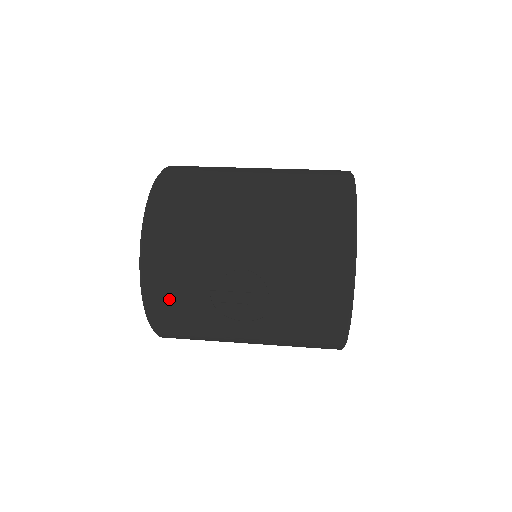
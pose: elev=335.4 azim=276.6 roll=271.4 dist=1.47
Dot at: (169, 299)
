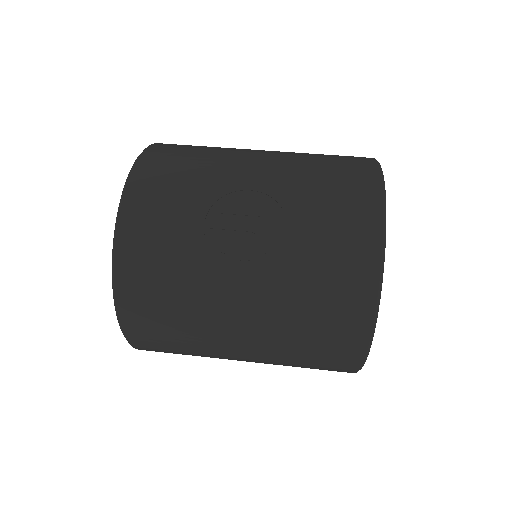
Dot at: (150, 231)
